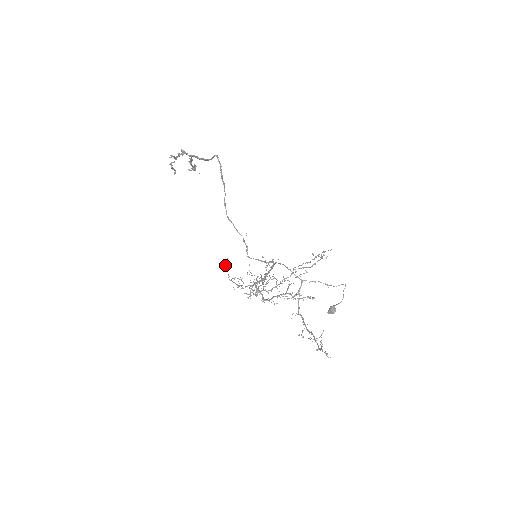
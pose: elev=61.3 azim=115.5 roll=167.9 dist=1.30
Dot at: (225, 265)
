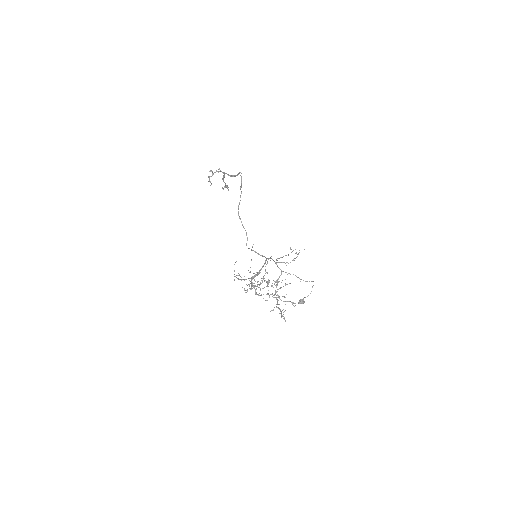
Dot at: occluded
